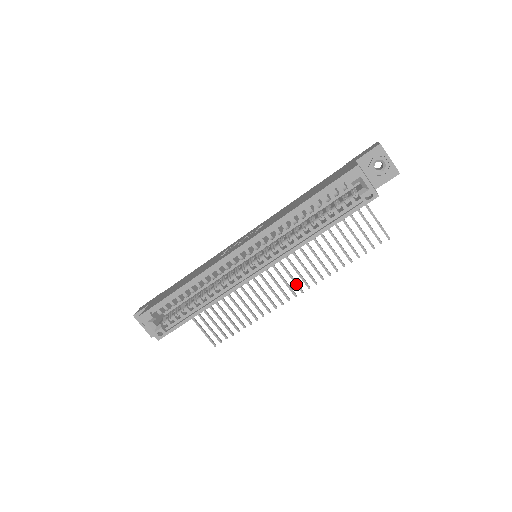
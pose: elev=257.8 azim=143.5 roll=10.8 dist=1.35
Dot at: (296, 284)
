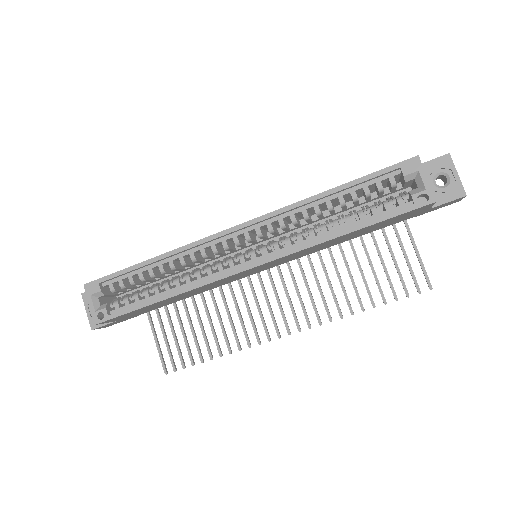
Dot at: (295, 317)
